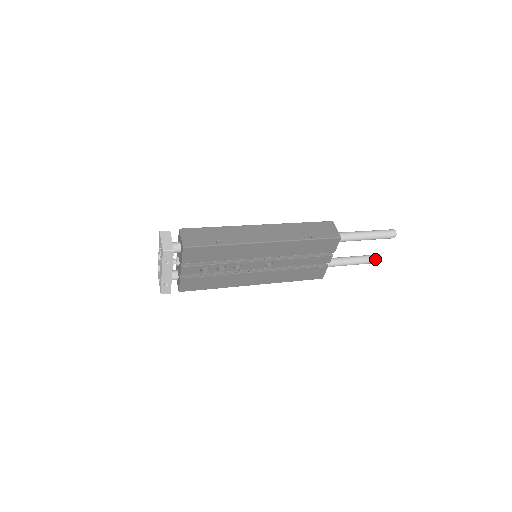
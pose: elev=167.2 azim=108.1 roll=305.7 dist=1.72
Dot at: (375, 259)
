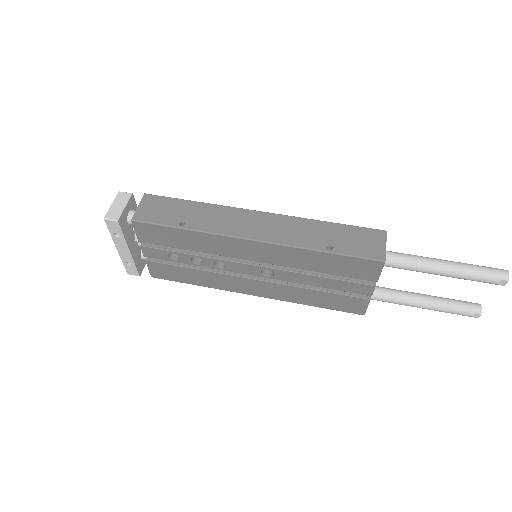
Dot at: (467, 310)
